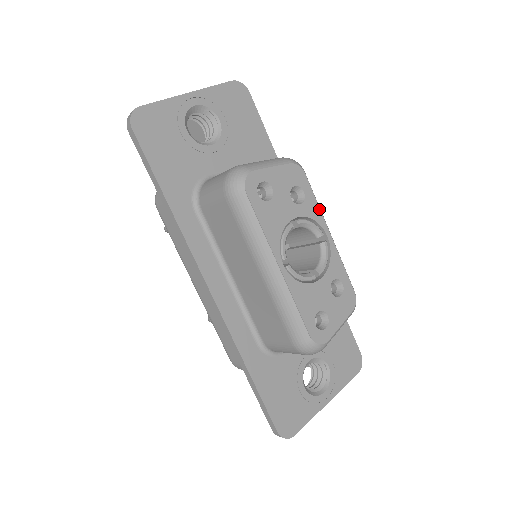
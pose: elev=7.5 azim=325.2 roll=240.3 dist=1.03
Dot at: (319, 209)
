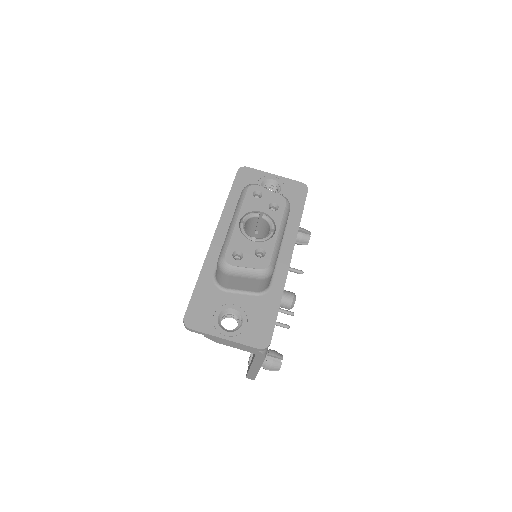
Dot at: (281, 219)
